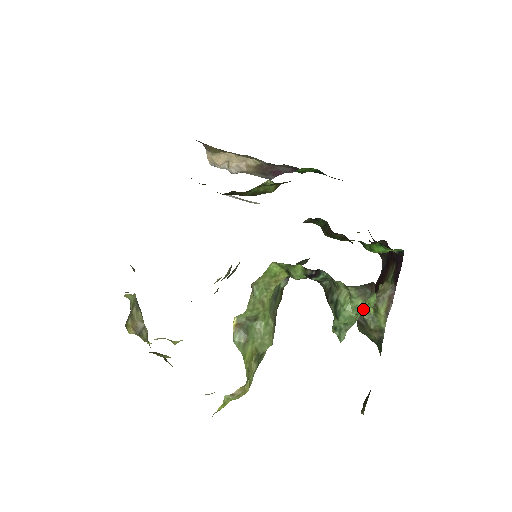
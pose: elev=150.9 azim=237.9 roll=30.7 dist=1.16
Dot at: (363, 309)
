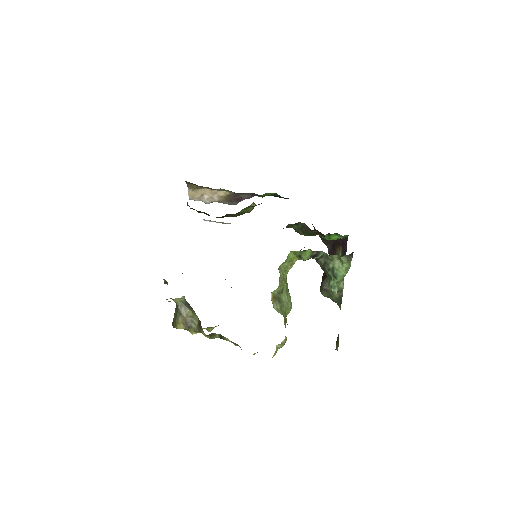
Dot at: occluded
